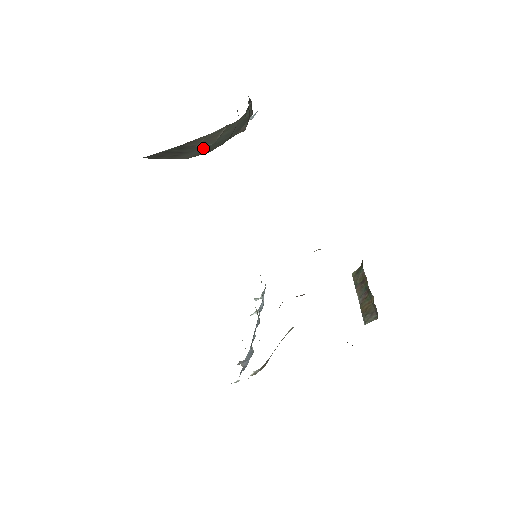
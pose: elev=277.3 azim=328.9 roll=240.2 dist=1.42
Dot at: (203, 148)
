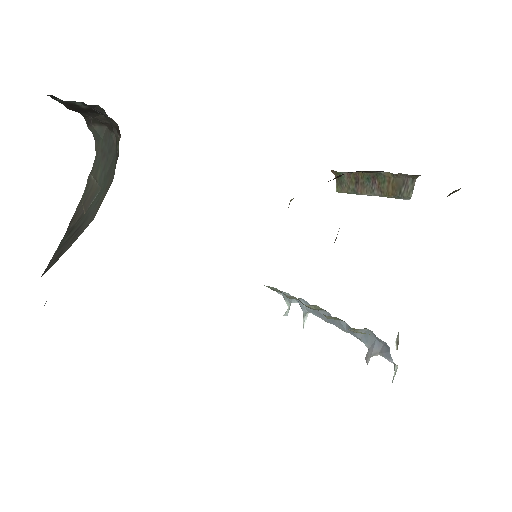
Dot at: (95, 201)
